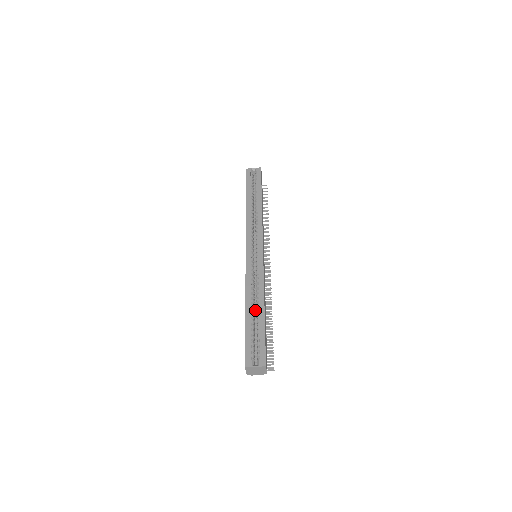
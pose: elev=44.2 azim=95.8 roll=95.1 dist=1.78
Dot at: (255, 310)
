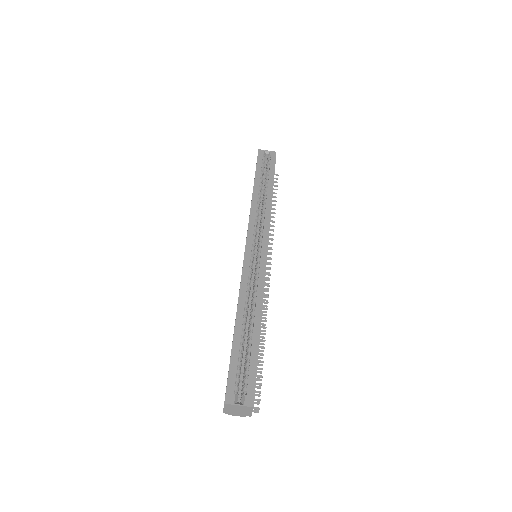
Dot at: (246, 325)
